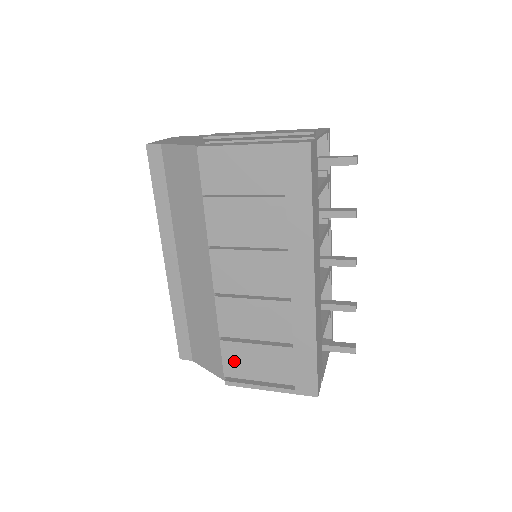
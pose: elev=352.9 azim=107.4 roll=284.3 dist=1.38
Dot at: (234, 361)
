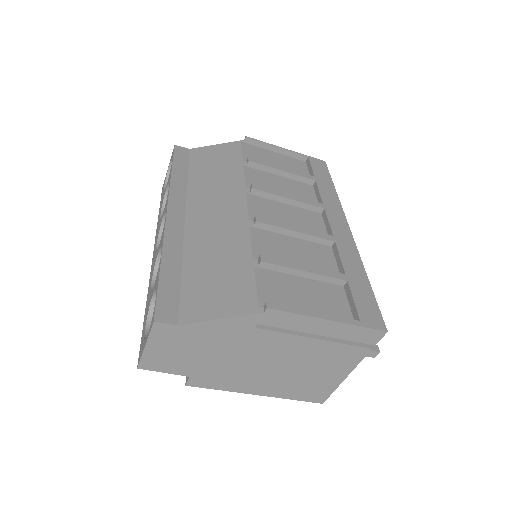
Dot at: (273, 289)
